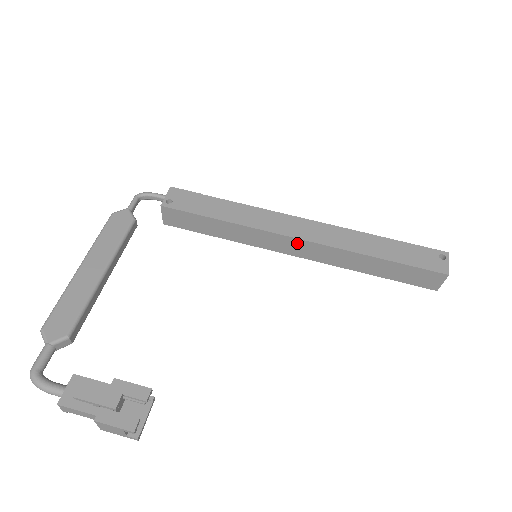
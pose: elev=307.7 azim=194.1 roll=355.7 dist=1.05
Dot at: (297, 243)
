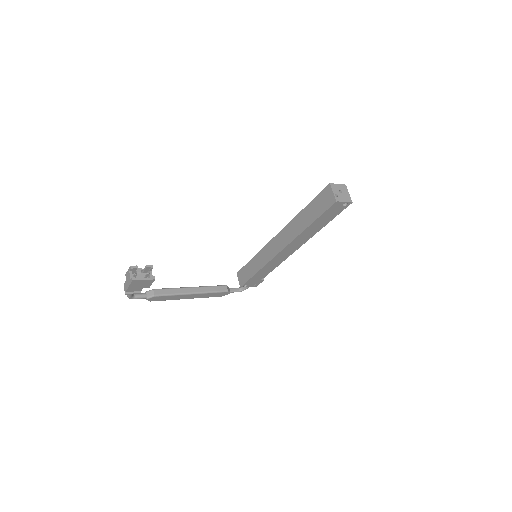
Dot at: (276, 240)
